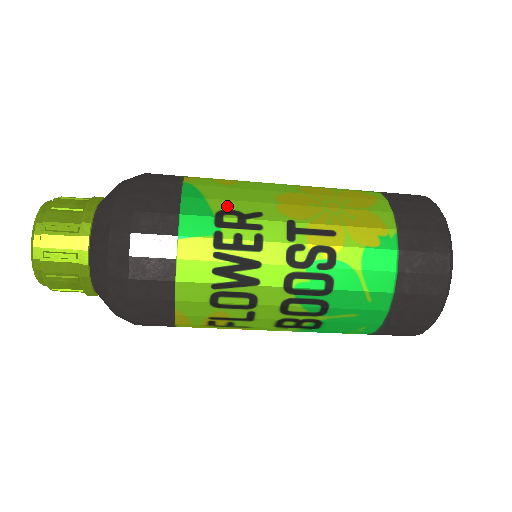
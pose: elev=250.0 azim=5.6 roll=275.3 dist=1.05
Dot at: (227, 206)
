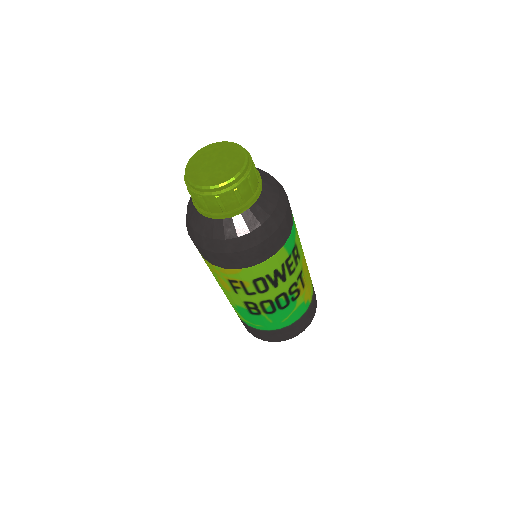
Dot at: (297, 243)
